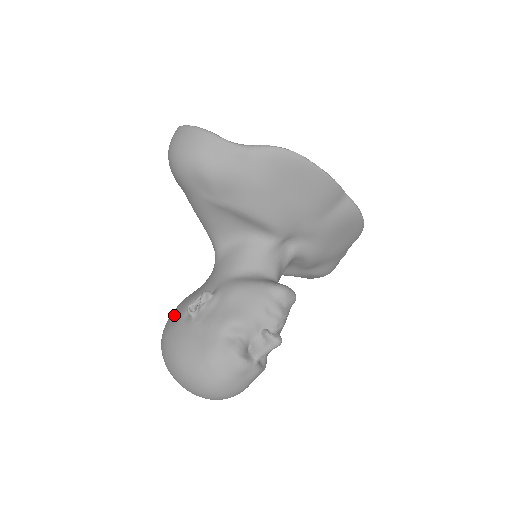
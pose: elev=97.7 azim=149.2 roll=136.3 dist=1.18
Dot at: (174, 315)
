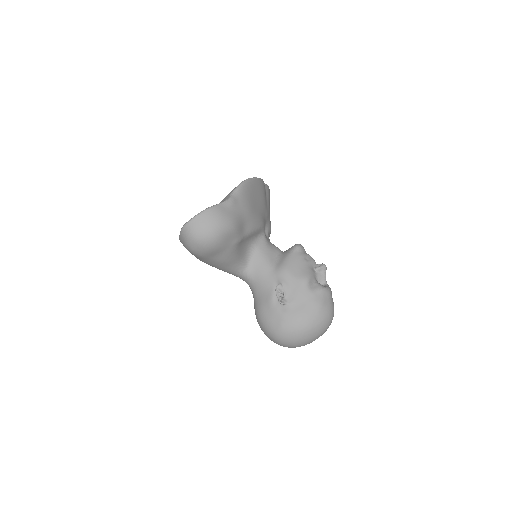
Dot at: (272, 319)
